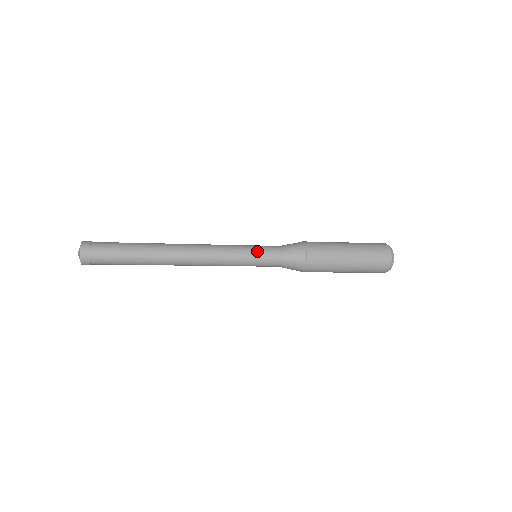
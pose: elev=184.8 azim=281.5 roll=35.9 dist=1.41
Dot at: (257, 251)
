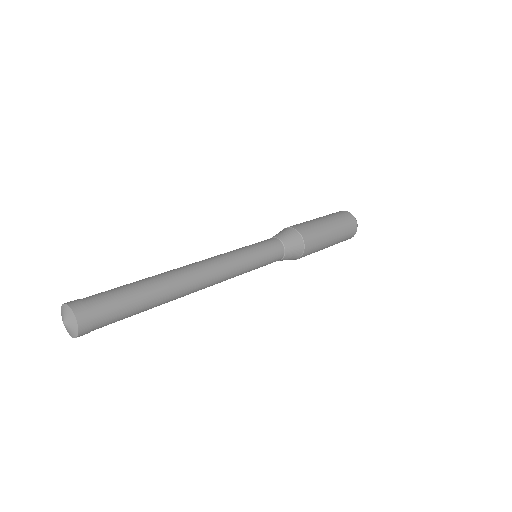
Dot at: (257, 245)
